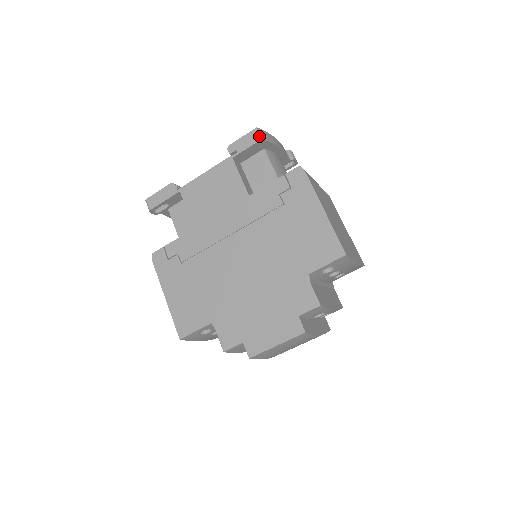
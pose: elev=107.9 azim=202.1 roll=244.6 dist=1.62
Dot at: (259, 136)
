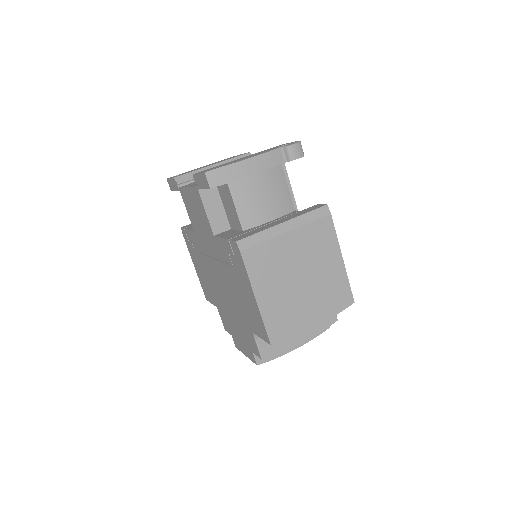
Dot at: (207, 184)
